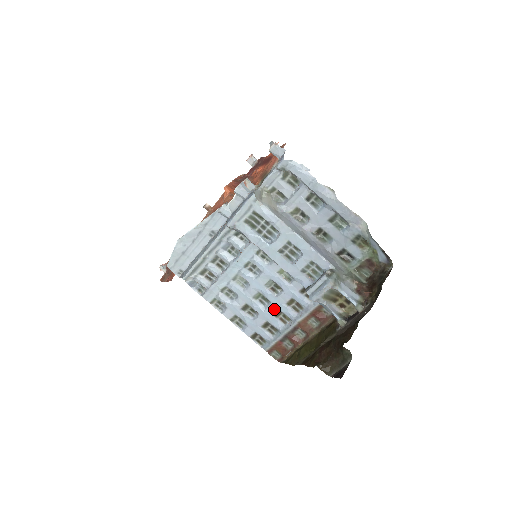
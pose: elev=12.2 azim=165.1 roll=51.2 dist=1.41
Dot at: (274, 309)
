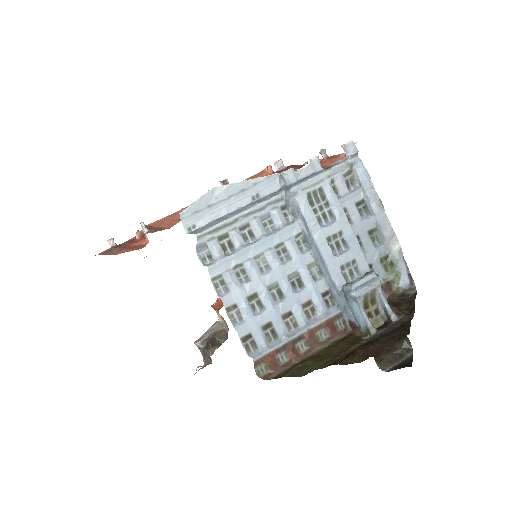
Dot at: (286, 308)
